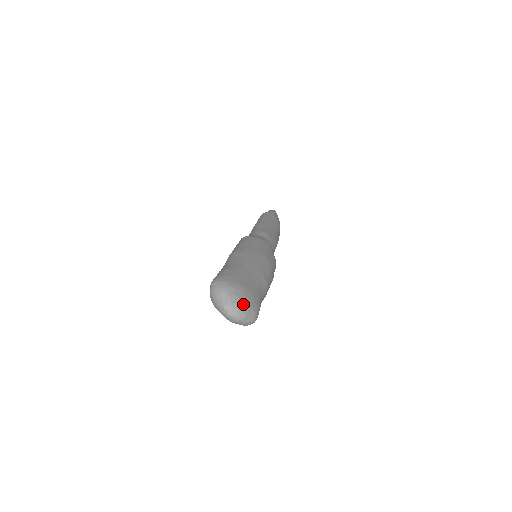
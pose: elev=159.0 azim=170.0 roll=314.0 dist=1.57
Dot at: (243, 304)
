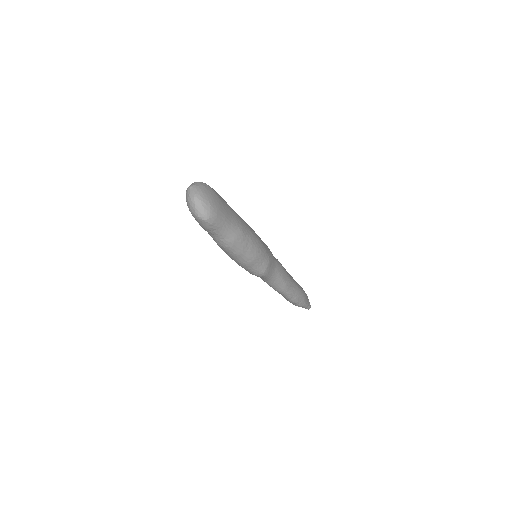
Dot at: (206, 194)
